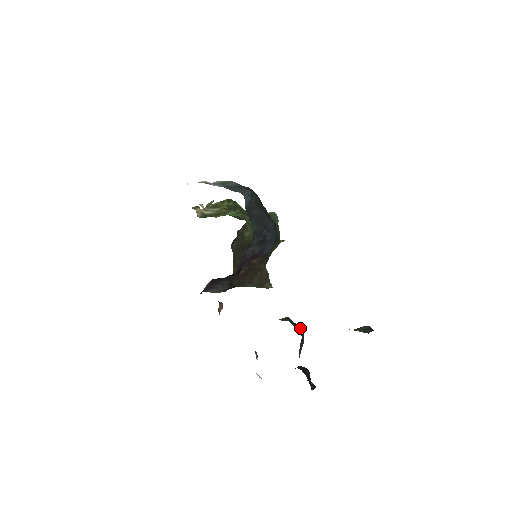
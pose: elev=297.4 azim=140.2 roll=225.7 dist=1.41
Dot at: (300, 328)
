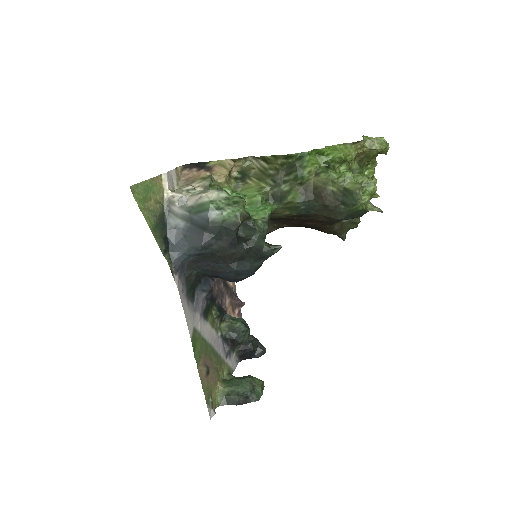
Dot at: (235, 340)
